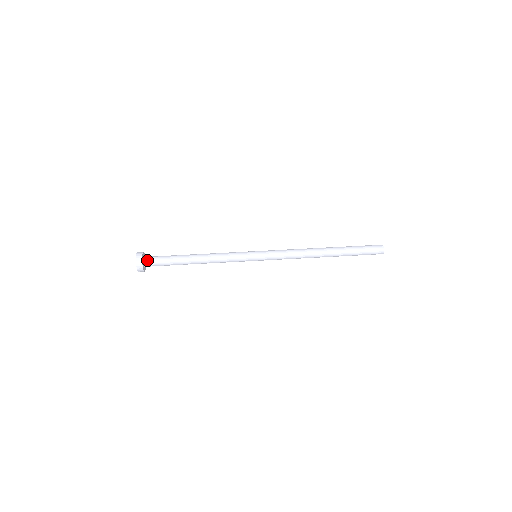
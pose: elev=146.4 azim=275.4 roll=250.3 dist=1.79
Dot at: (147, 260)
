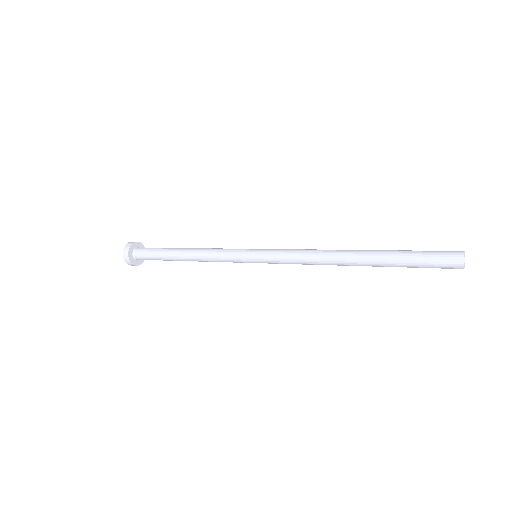
Dot at: (136, 254)
